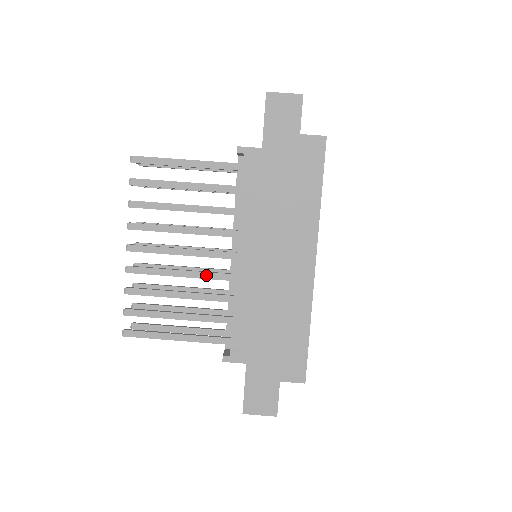
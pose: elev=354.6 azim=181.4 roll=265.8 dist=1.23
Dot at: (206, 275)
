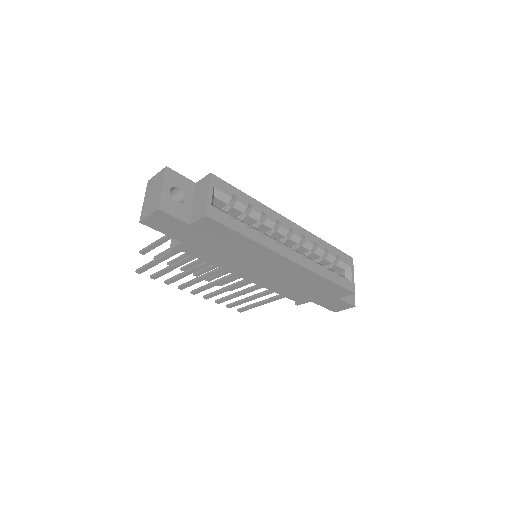
Dot at: (242, 284)
